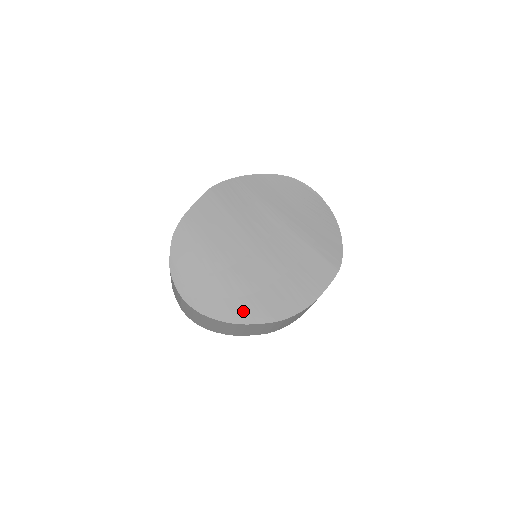
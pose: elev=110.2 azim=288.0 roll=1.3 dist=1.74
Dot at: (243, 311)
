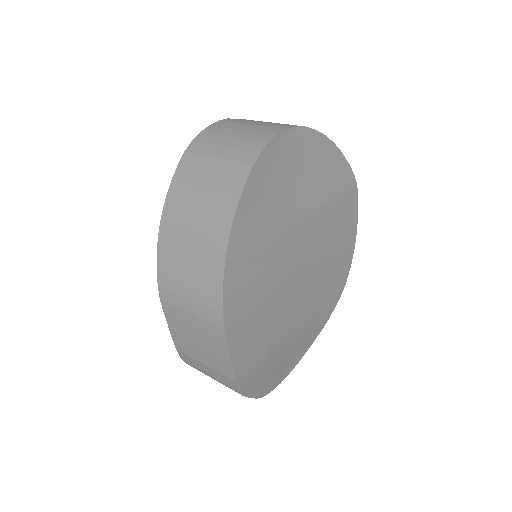
Dot at: (324, 318)
